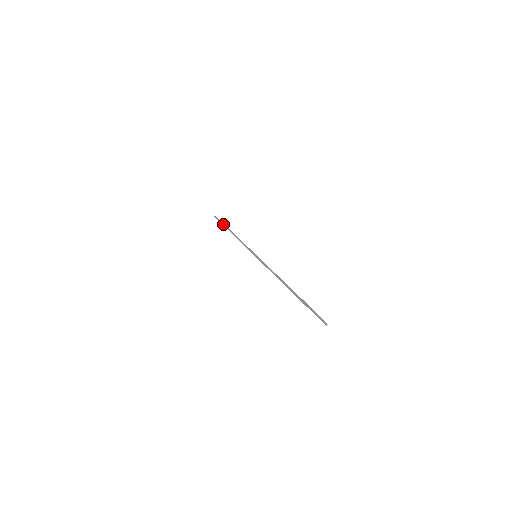
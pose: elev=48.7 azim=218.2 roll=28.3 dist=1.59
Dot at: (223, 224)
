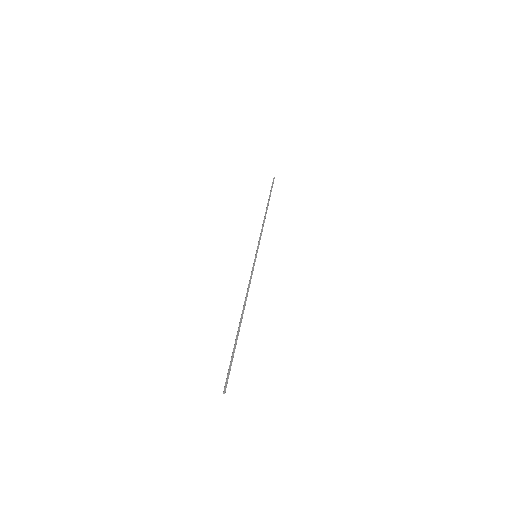
Dot at: occluded
